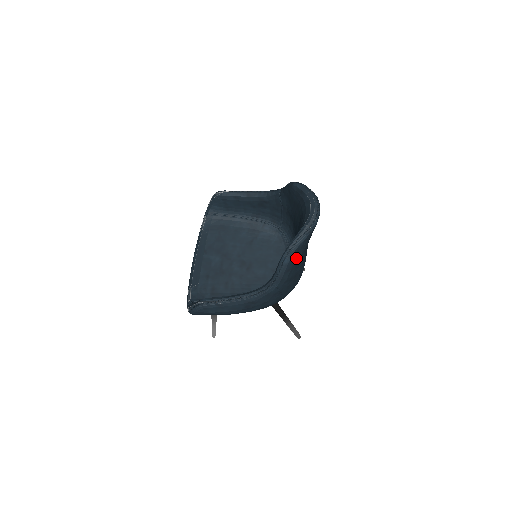
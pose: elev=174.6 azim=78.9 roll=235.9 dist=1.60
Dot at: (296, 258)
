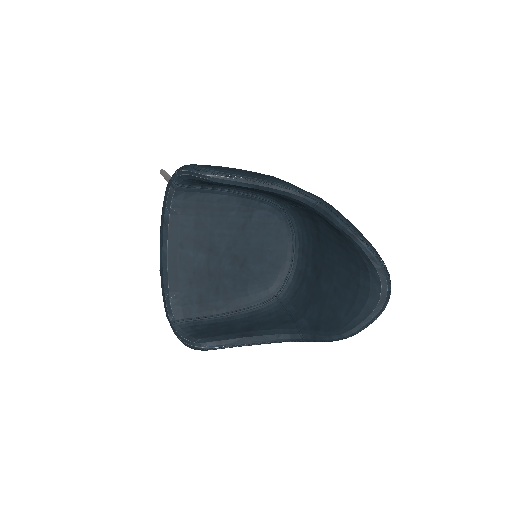
Dot at: occluded
